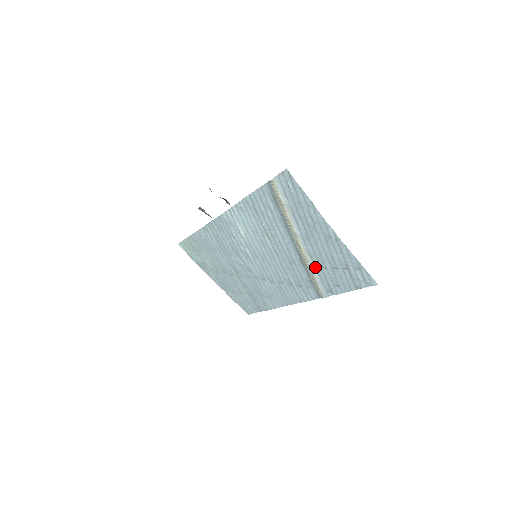
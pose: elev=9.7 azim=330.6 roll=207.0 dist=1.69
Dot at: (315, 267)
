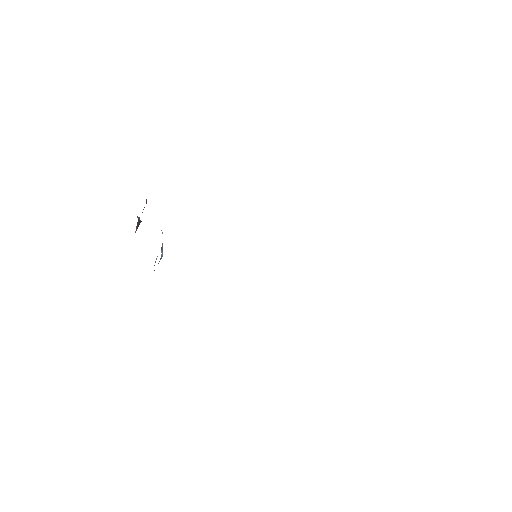
Dot at: occluded
